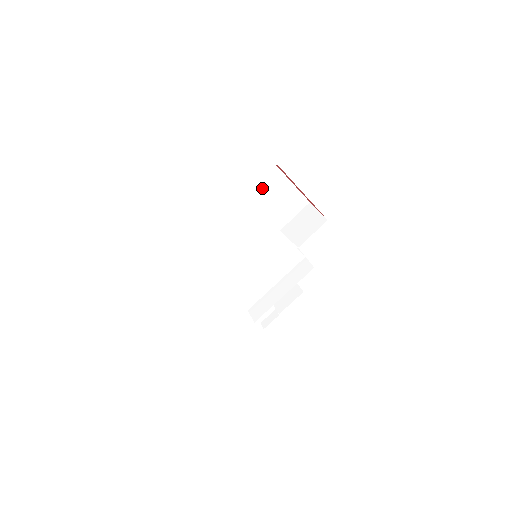
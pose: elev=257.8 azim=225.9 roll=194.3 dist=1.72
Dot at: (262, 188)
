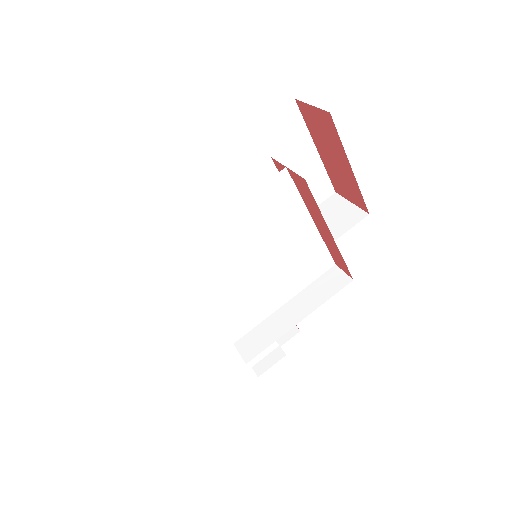
Dot at: (276, 152)
